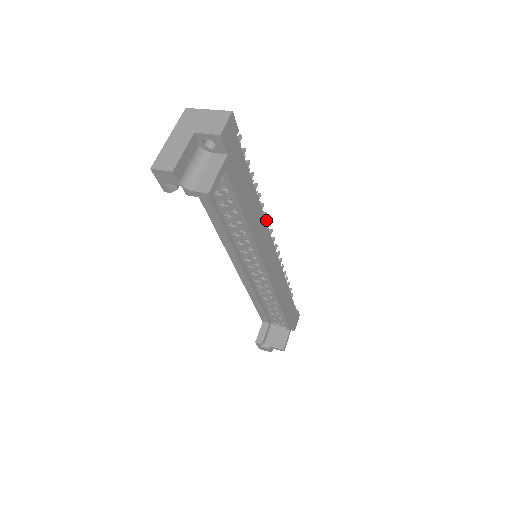
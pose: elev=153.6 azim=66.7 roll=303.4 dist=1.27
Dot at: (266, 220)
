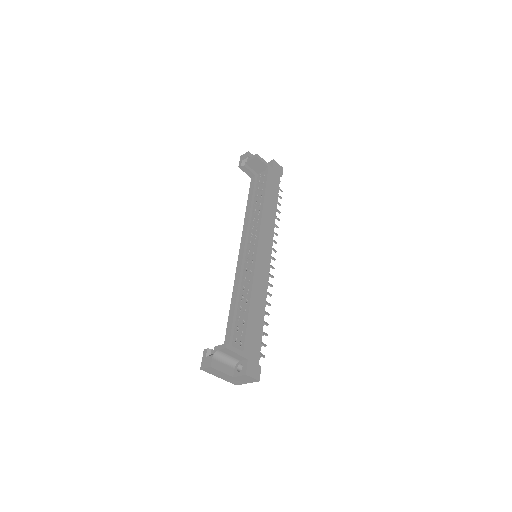
Dot at: occluded
